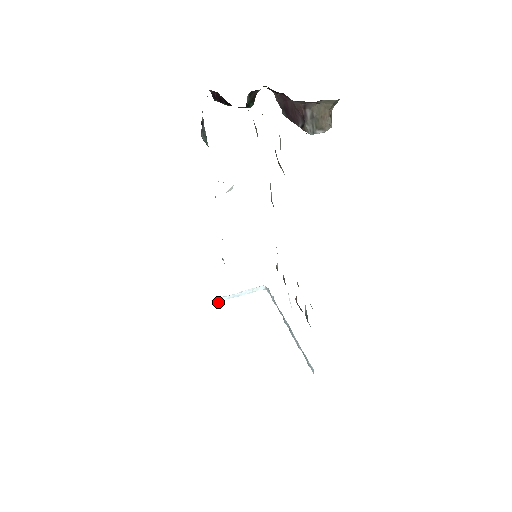
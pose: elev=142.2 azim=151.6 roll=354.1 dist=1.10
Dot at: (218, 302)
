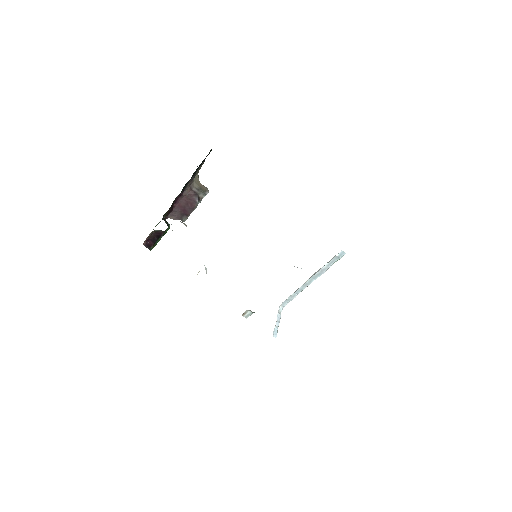
Dot at: occluded
